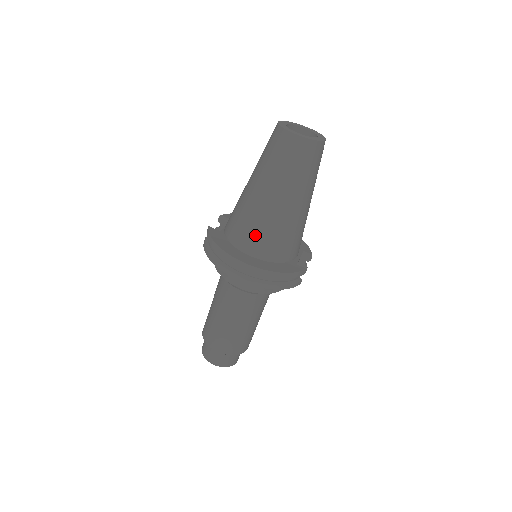
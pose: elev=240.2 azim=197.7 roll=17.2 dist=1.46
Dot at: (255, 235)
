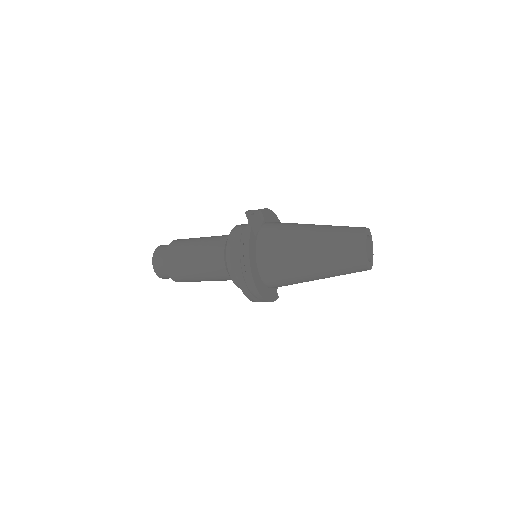
Dot at: (277, 273)
